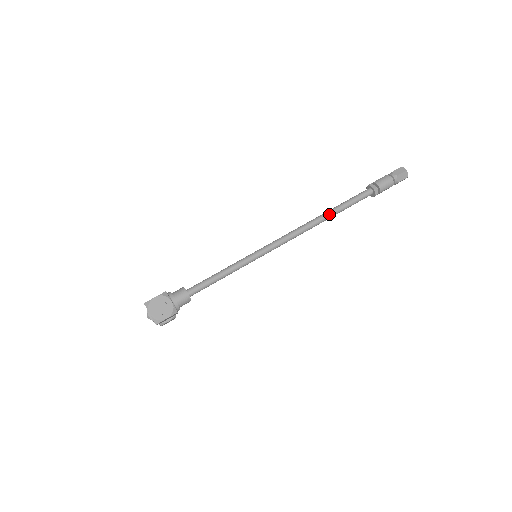
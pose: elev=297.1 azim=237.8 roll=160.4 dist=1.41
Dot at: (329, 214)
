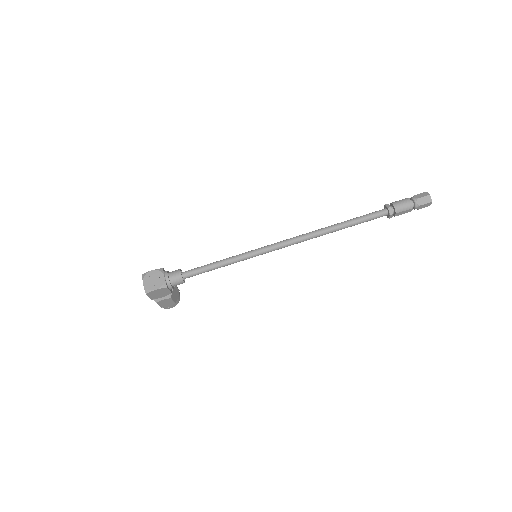
Dot at: (335, 226)
